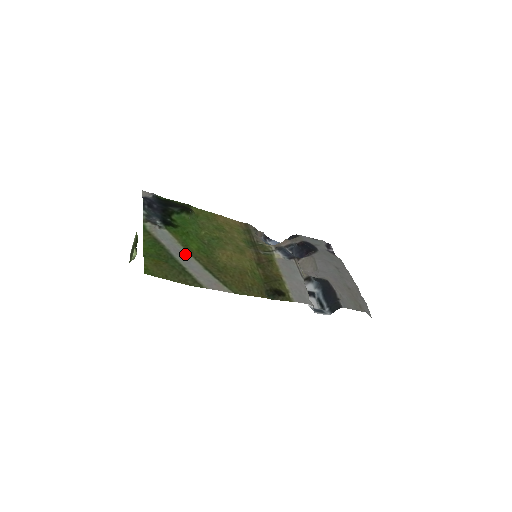
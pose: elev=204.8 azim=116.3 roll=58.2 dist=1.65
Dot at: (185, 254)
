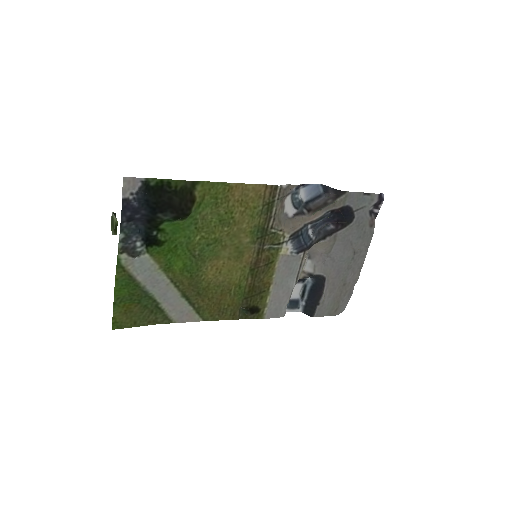
Dot at: (164, 282)
